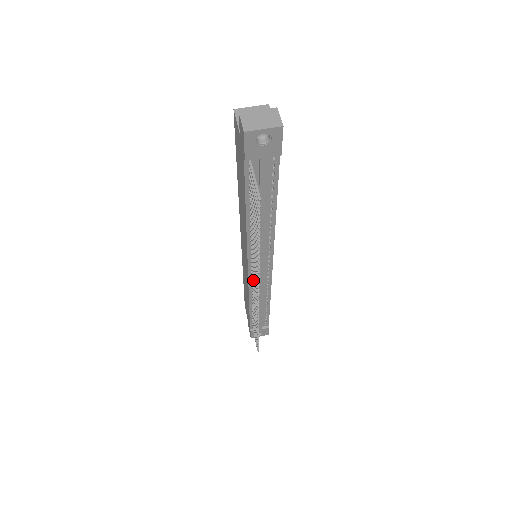
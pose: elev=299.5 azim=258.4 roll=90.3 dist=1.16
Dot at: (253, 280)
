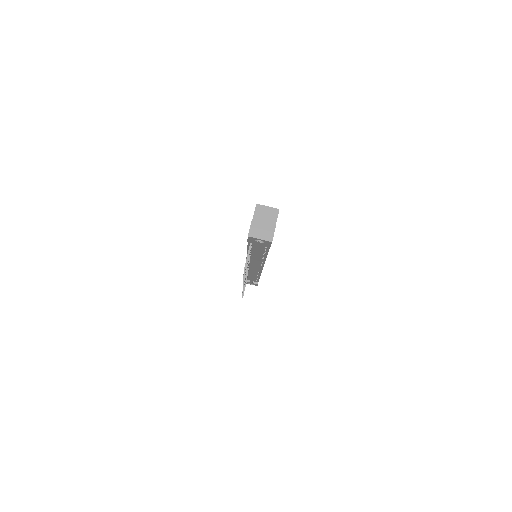
Dot at: occluded
